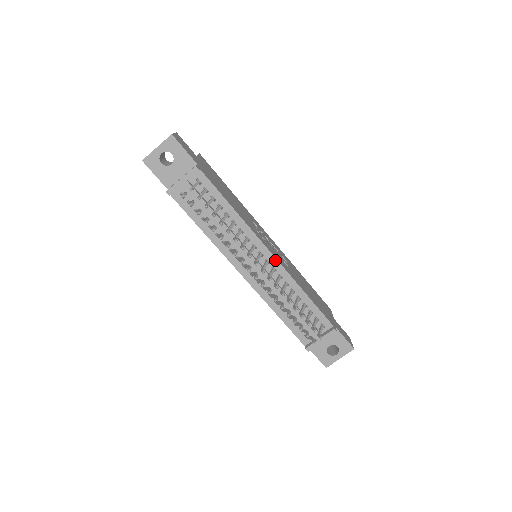
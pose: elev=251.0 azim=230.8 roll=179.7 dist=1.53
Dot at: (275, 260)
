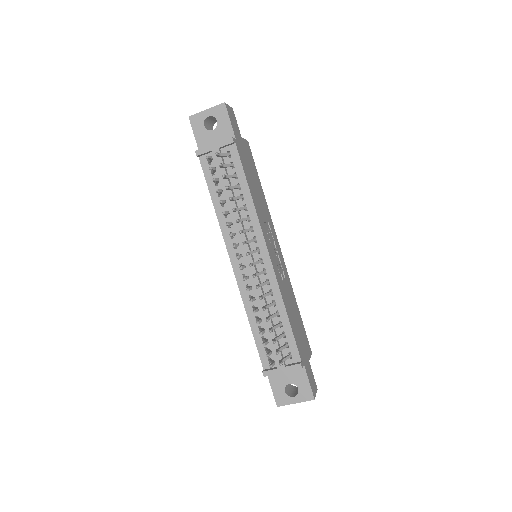
Dot at: (270, 263)
